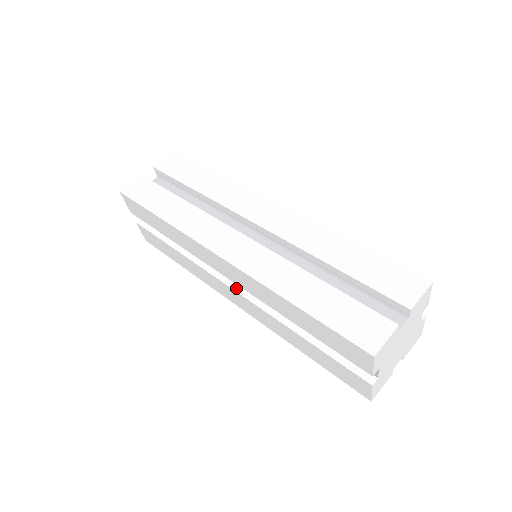
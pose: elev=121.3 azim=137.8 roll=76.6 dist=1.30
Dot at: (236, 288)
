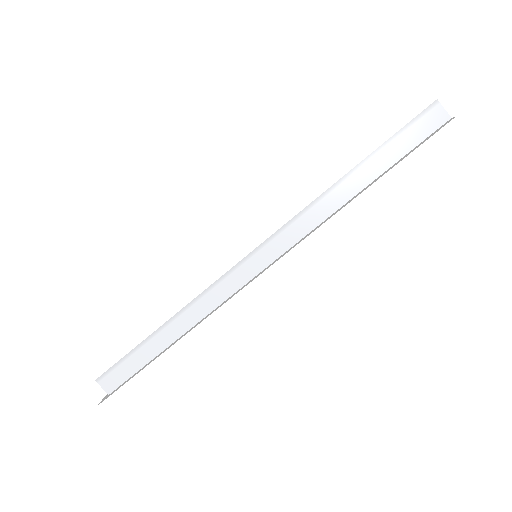
Dot at: (266, 269)
